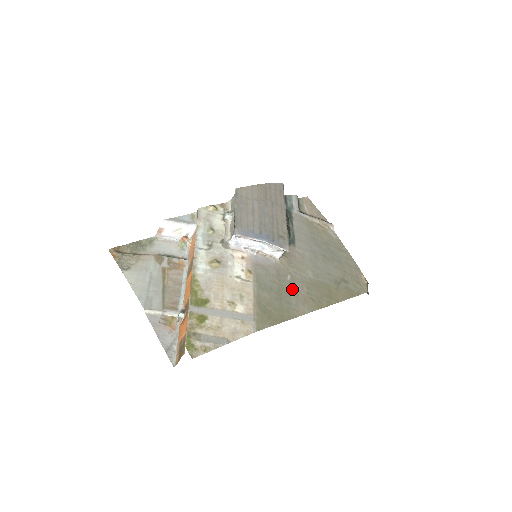
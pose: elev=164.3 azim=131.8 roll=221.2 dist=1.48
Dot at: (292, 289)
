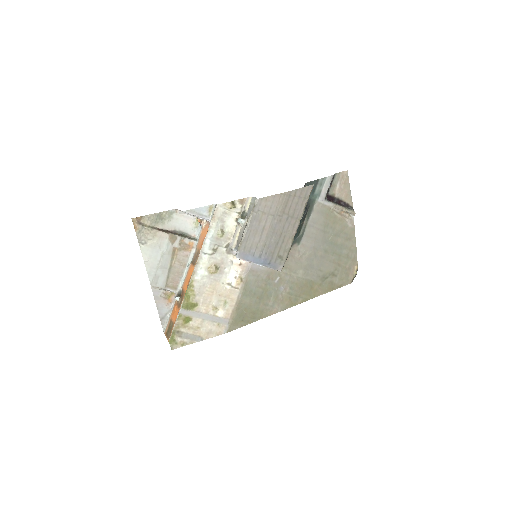
Dot at: (275, 291)
